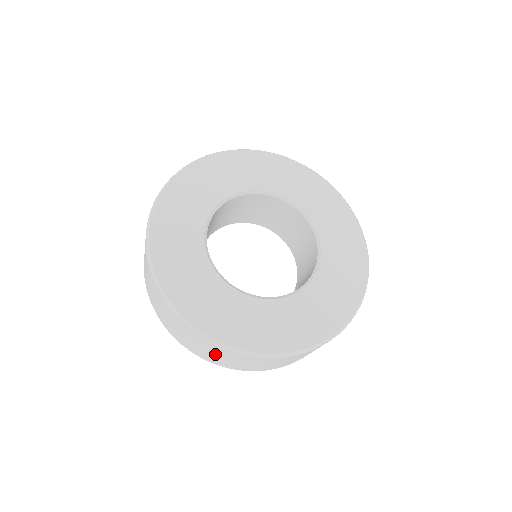
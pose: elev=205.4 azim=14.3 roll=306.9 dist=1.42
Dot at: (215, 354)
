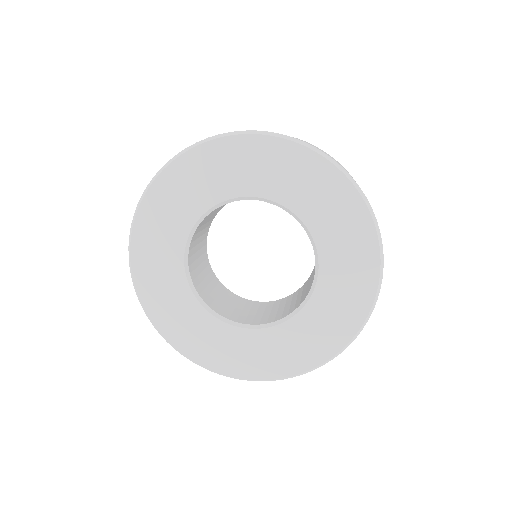
Dot at: occluded
